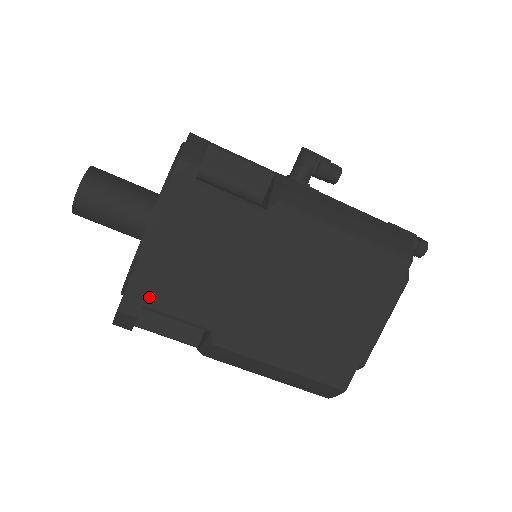
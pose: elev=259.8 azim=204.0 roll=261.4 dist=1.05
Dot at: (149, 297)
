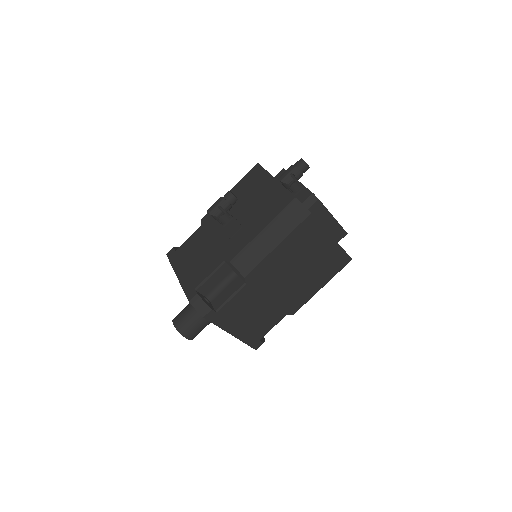
Dot at: (257, 337)
